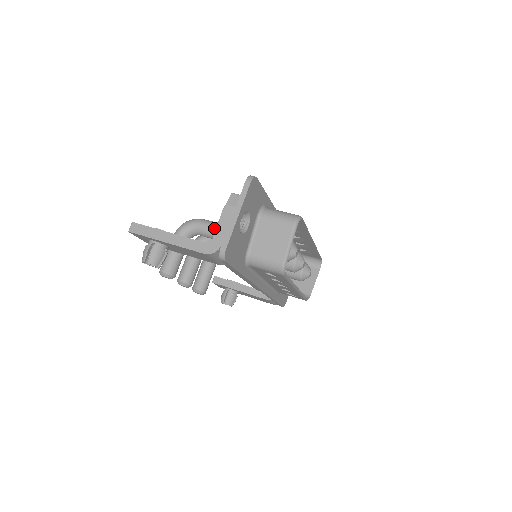
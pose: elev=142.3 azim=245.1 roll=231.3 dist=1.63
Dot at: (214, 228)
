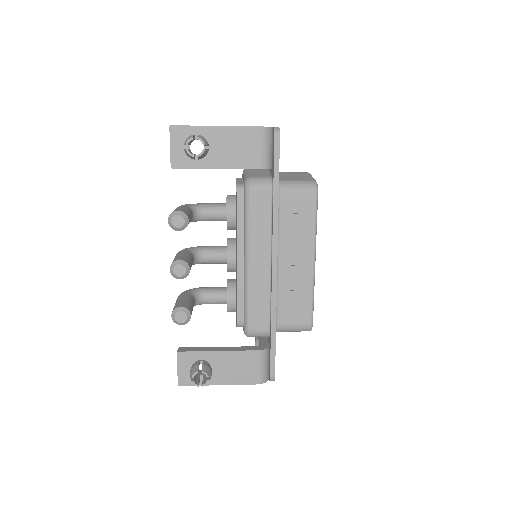
Dot at: (222, 203)
